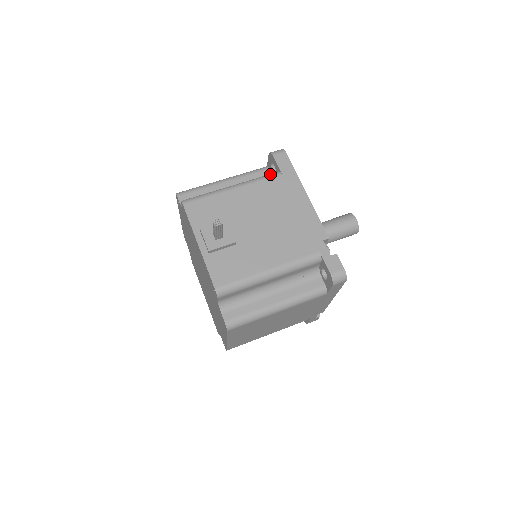
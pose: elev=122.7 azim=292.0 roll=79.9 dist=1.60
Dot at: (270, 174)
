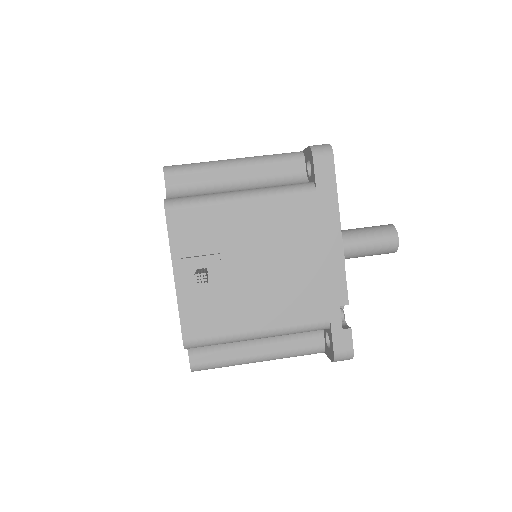
Dot at: (300, 186)
